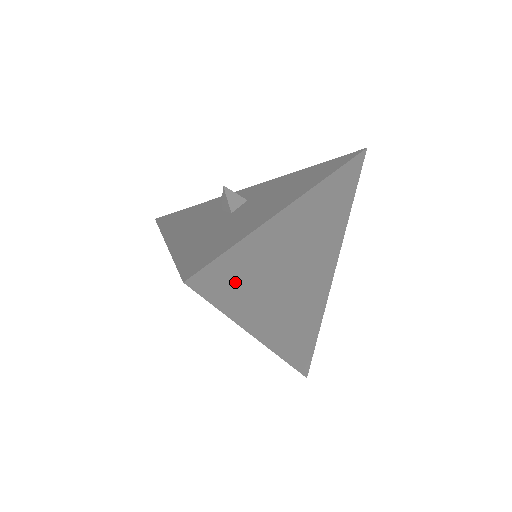
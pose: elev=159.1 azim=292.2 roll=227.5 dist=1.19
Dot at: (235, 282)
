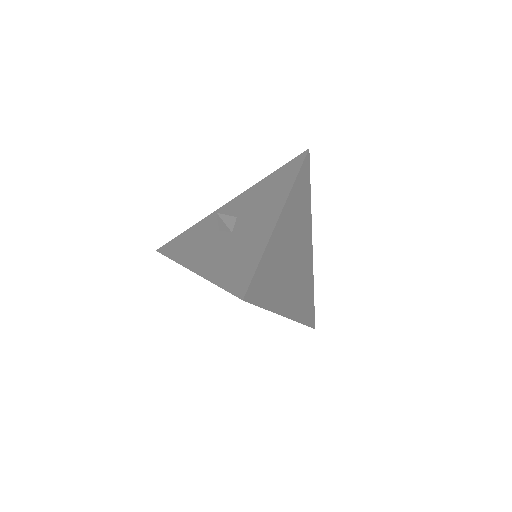
Dot at: (265, 285)
